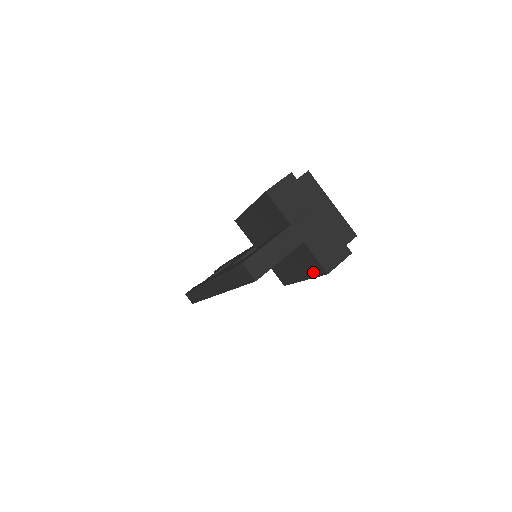
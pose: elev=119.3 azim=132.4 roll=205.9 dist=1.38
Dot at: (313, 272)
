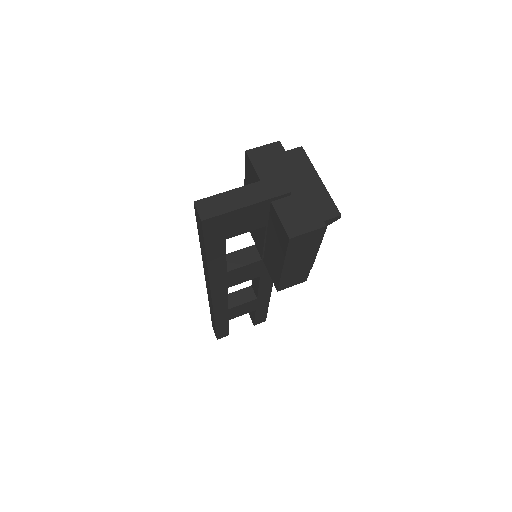
Dot at: (283, 246)
